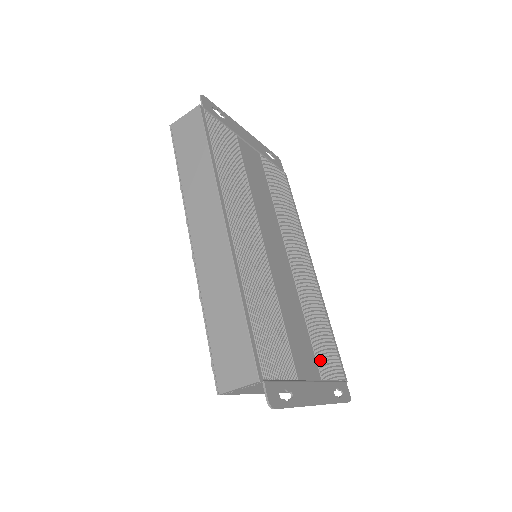
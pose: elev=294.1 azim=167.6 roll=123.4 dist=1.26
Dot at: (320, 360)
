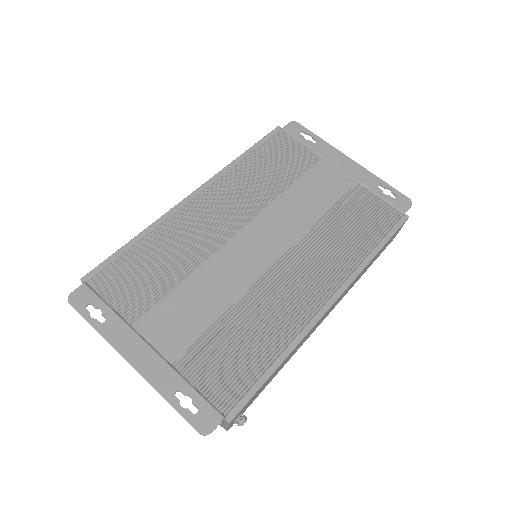
Dot at: (197, 354)
